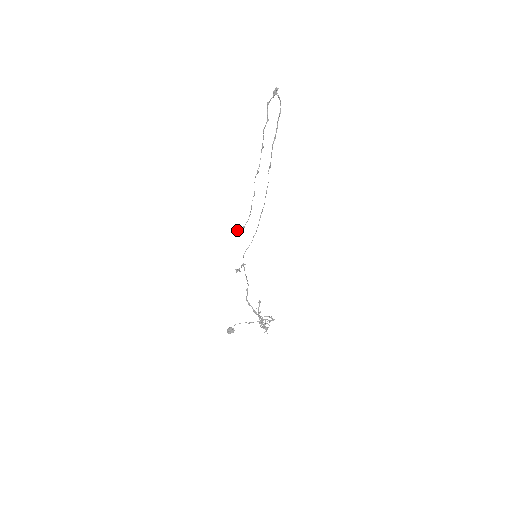
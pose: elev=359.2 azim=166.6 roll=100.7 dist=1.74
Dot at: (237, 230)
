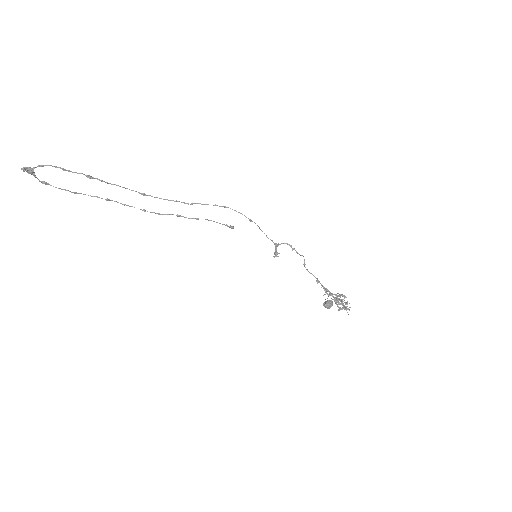
Dot at: (229, 227)
